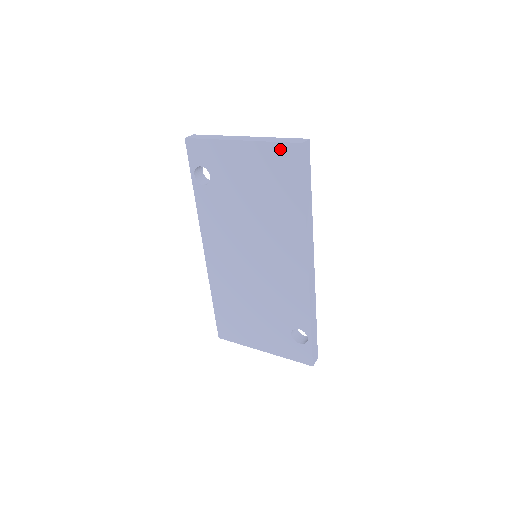
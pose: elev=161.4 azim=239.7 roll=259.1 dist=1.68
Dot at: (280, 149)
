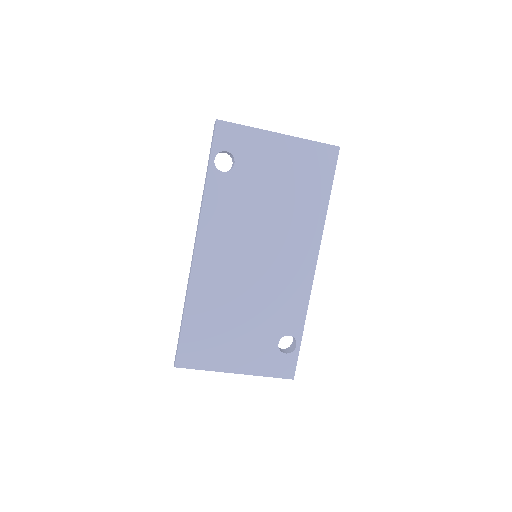
Dot at: (319, 148)
